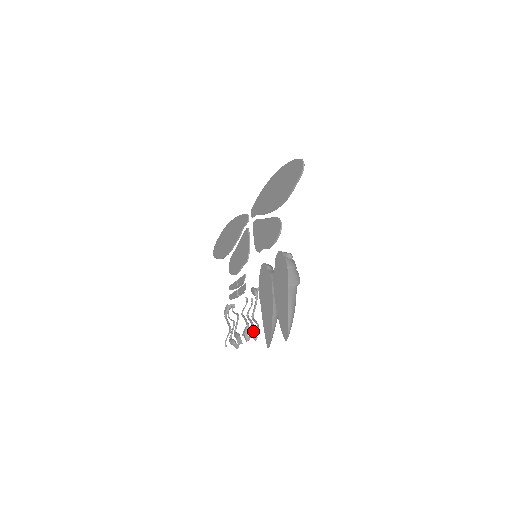
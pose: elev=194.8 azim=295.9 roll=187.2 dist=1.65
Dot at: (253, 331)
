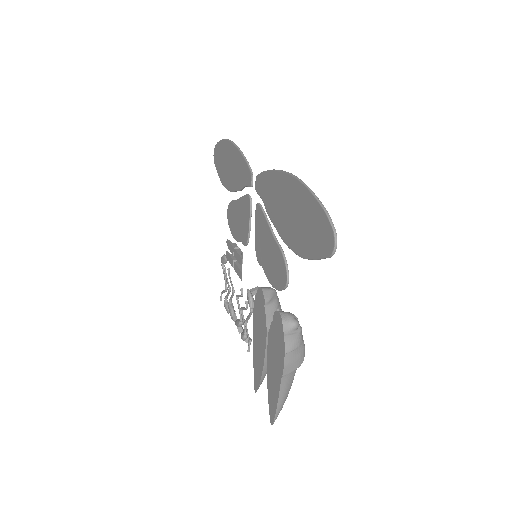
Dot at: (245, 339)
